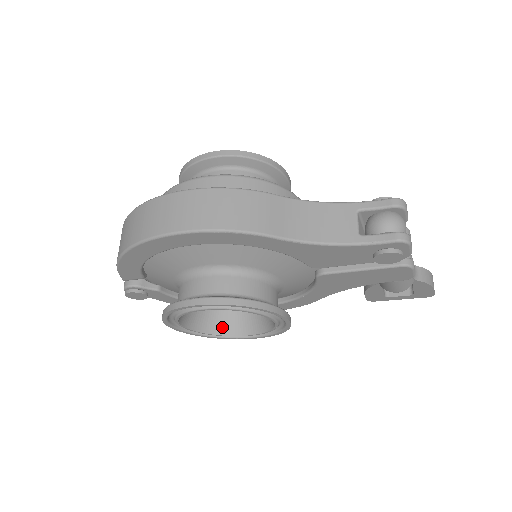
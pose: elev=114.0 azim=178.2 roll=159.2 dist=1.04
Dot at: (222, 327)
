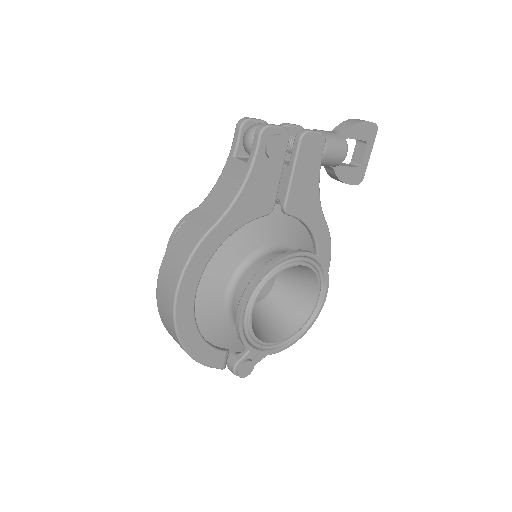
Dot at: (302, 314)
